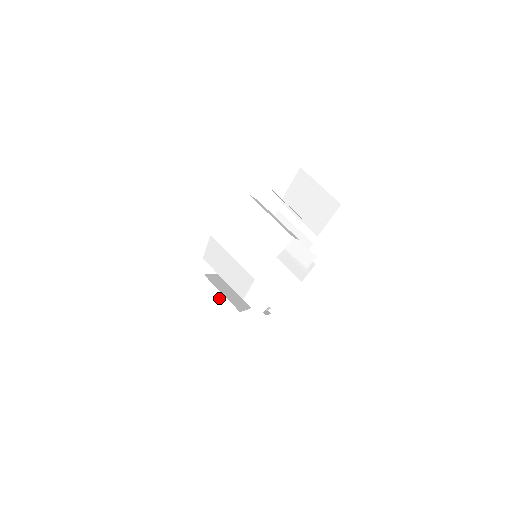
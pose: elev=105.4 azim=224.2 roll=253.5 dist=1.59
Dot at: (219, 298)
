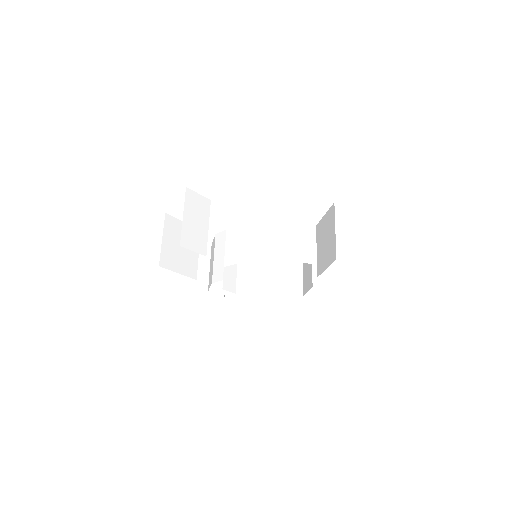
Dot at: (194, 255)
